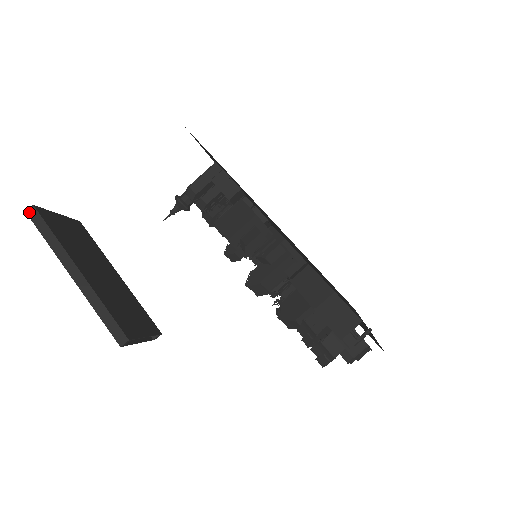
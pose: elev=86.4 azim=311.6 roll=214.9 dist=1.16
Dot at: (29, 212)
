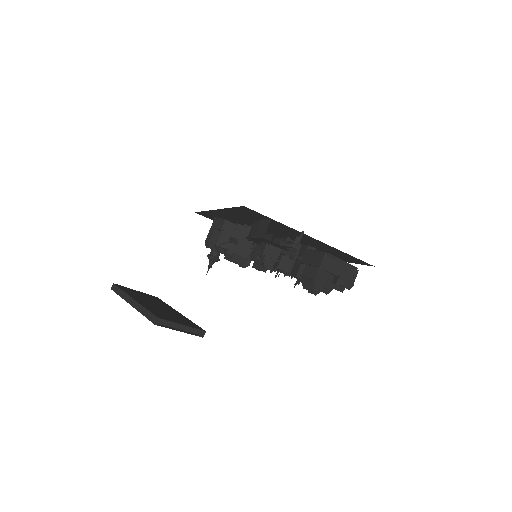
Dot at: (112, 288)
